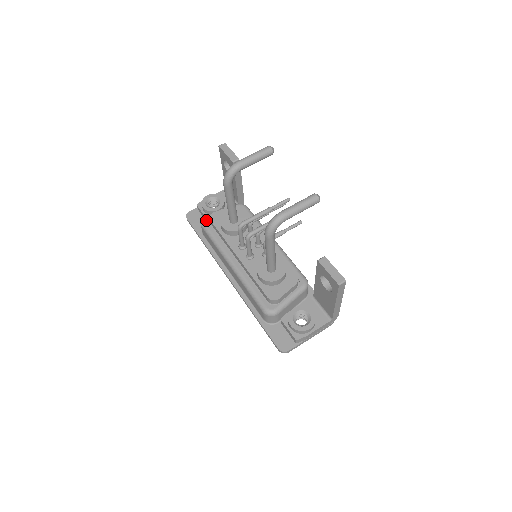
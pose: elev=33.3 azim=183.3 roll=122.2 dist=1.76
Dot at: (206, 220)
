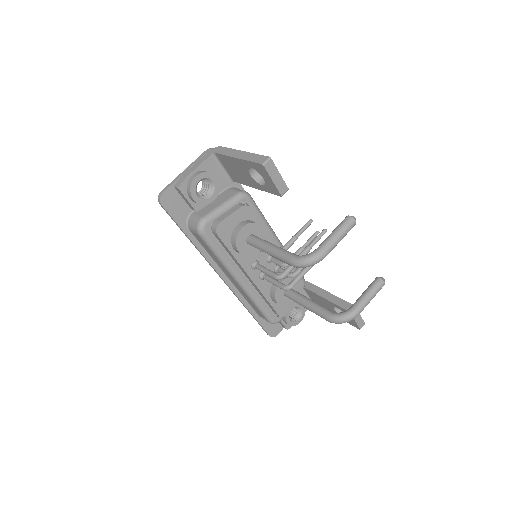
Dot at: (208, 230)
